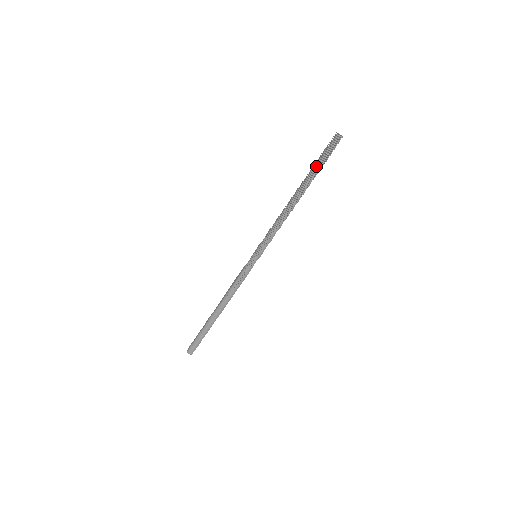
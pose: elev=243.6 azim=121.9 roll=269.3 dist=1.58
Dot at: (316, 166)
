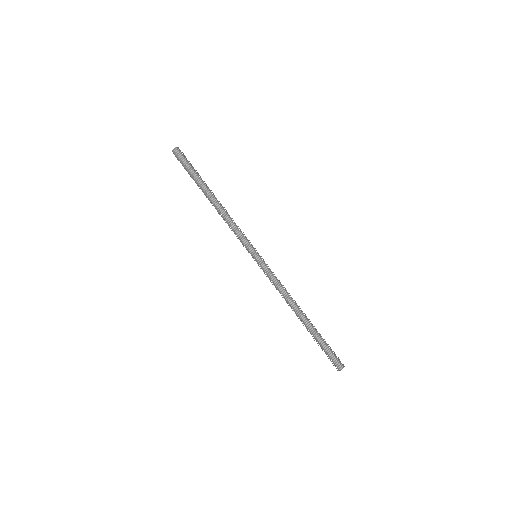
Dot at: occluded
